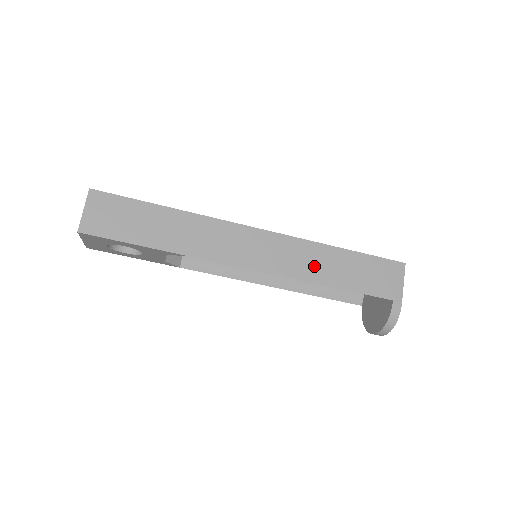
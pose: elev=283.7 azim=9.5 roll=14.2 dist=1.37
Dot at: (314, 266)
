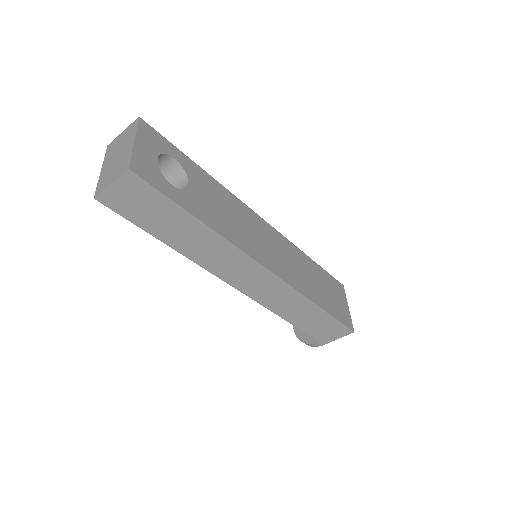
Dot at: (286, 306)
